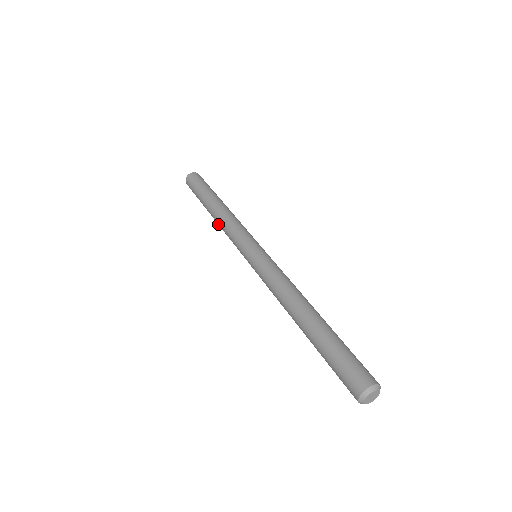
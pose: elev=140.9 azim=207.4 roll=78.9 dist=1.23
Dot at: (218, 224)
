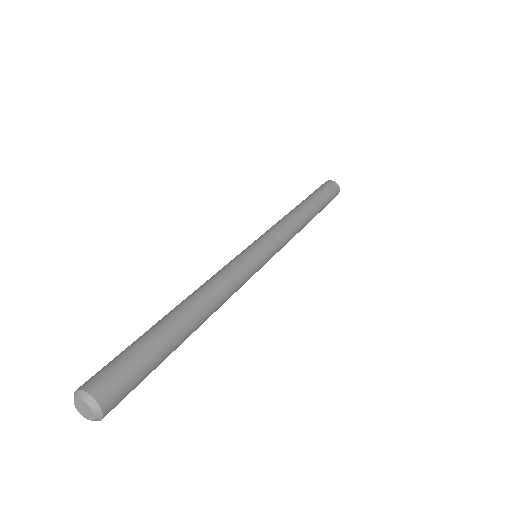
Dot at: occluded
